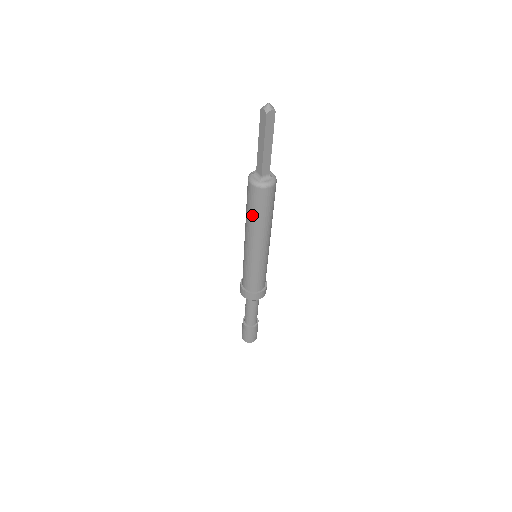
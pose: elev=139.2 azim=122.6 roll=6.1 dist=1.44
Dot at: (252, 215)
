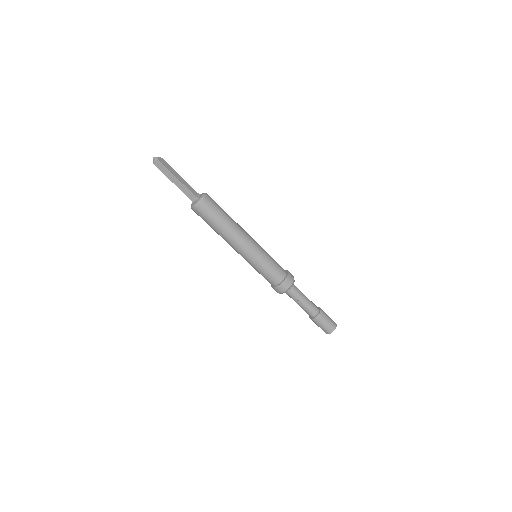
Dot at: (219, 224)
